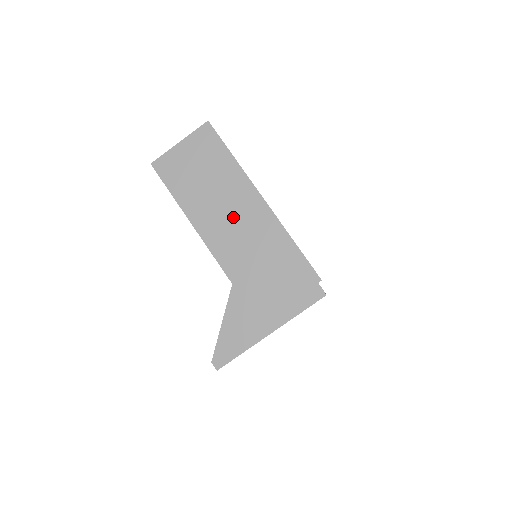
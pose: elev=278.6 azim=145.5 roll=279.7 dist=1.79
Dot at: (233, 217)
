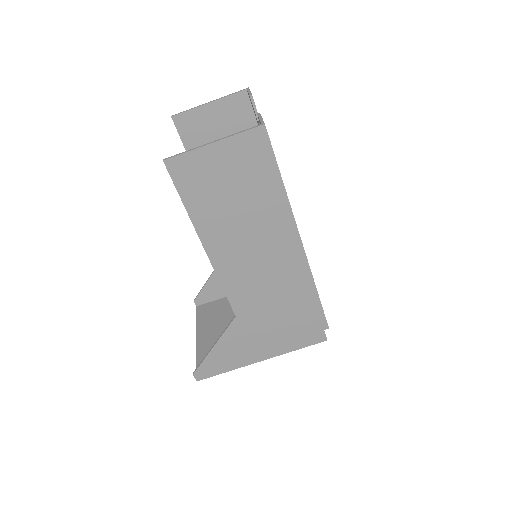
Dot at: (259, 253)
